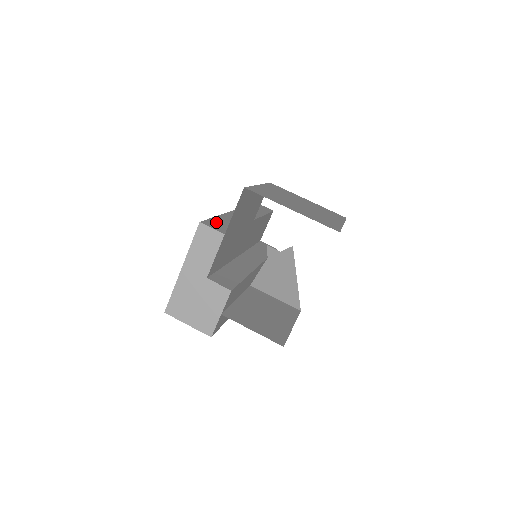
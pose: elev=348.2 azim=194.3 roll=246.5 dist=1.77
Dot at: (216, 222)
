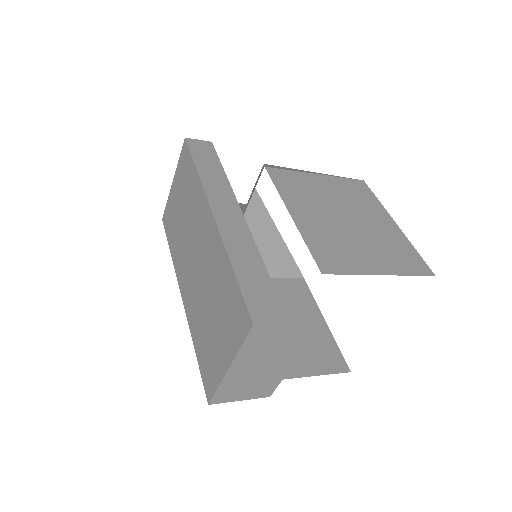
Dot at: (253, 294)
